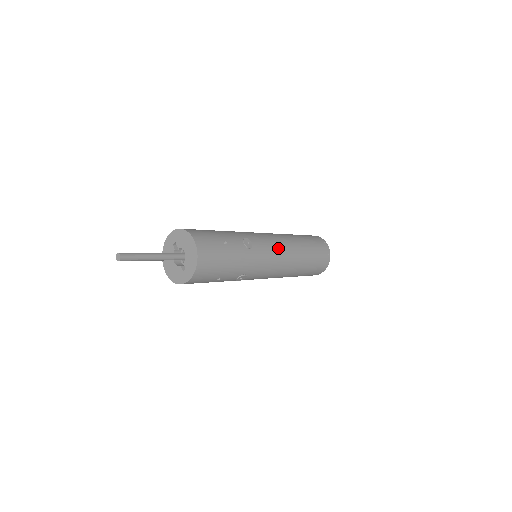
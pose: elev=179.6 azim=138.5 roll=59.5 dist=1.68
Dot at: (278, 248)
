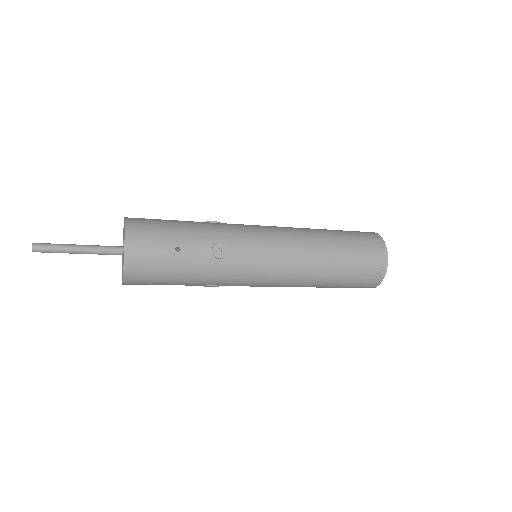
Dot at: (276, 259)
